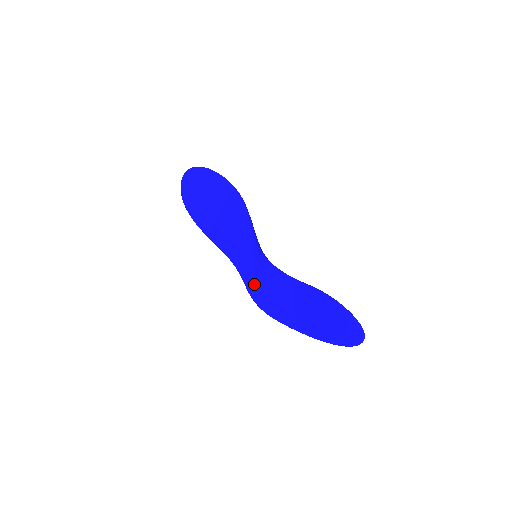
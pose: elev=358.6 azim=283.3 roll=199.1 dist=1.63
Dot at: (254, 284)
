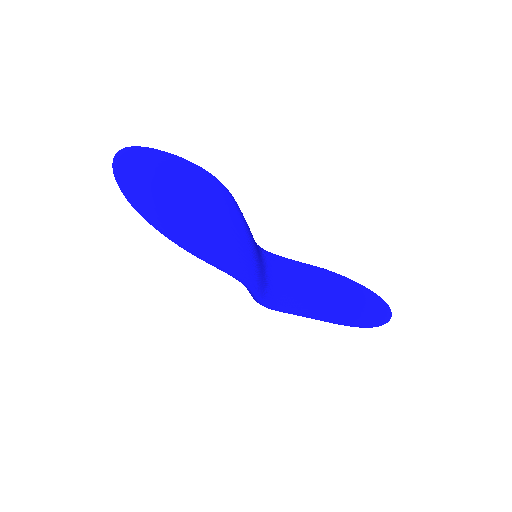
Dot at: (262, 290)
